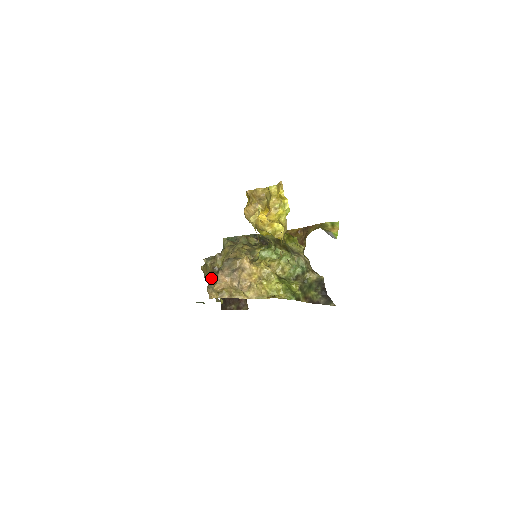
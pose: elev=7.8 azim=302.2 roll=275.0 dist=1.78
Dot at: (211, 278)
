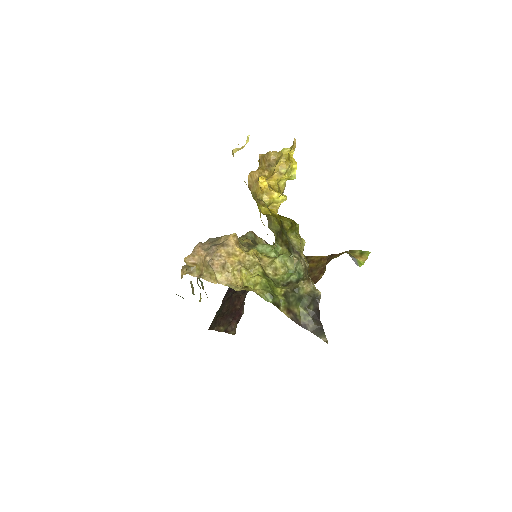
Dot at: occluded
